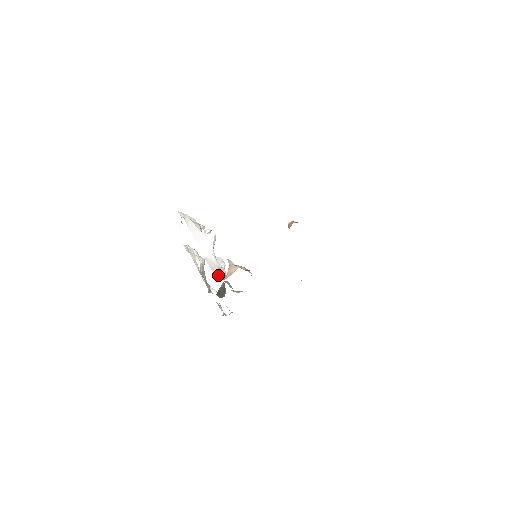
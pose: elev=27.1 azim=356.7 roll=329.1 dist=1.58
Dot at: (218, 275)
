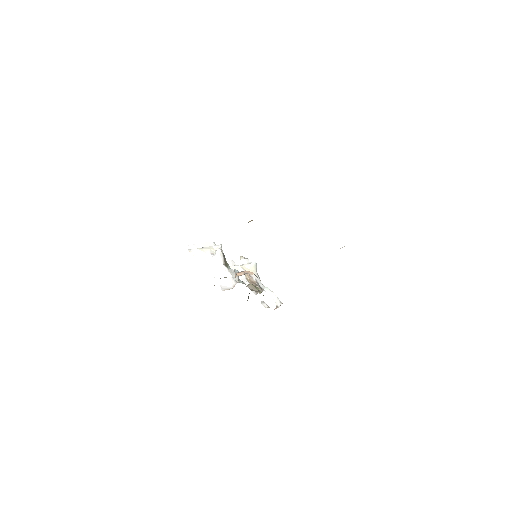
Dot at: (226, 287)
